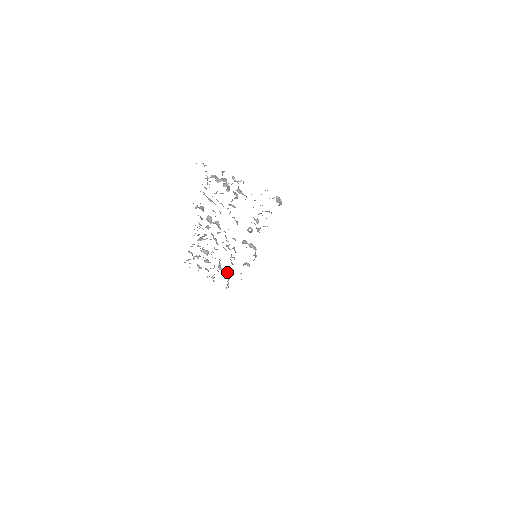
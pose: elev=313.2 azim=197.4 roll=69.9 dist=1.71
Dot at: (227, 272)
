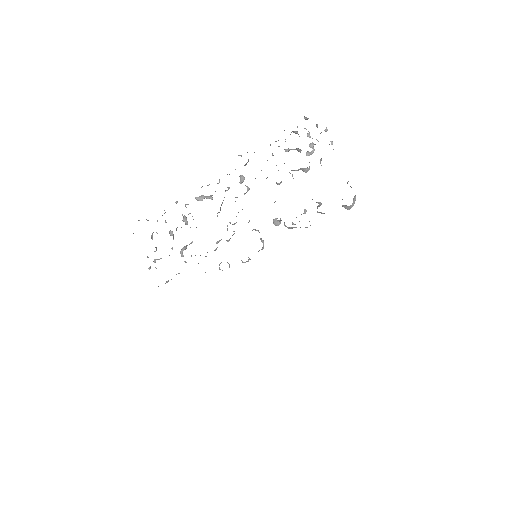
Dot at: occluded
